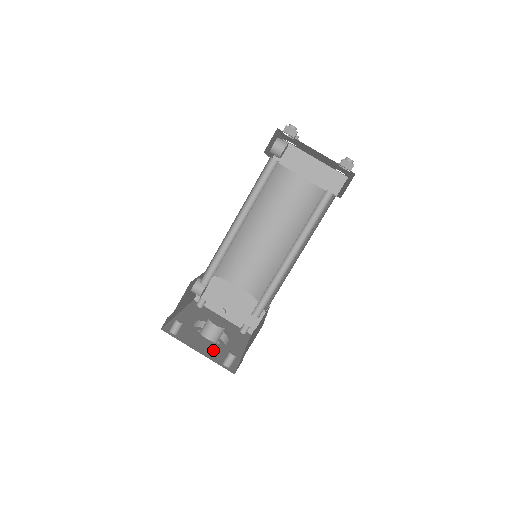
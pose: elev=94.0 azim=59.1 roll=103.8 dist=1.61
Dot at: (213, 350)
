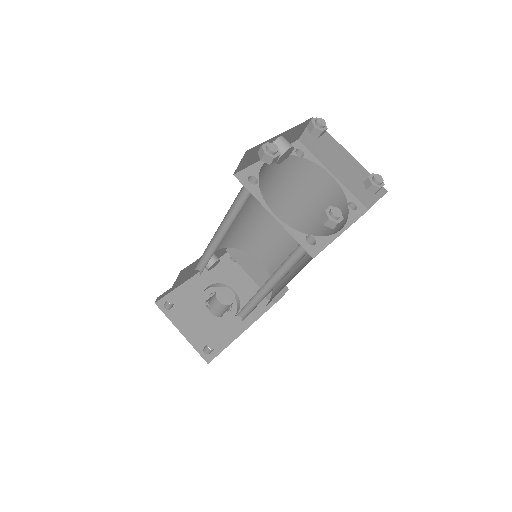
Dot at: (204, 329)
